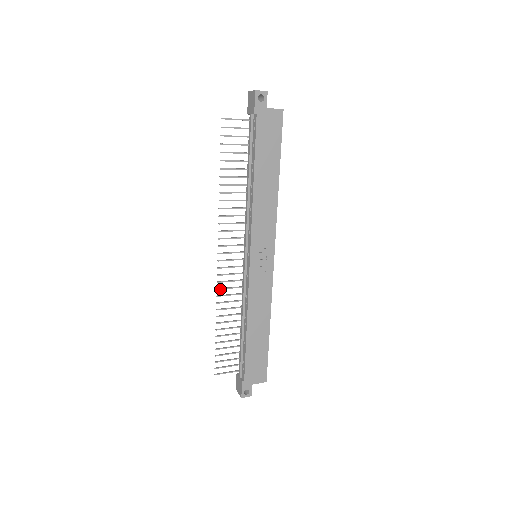
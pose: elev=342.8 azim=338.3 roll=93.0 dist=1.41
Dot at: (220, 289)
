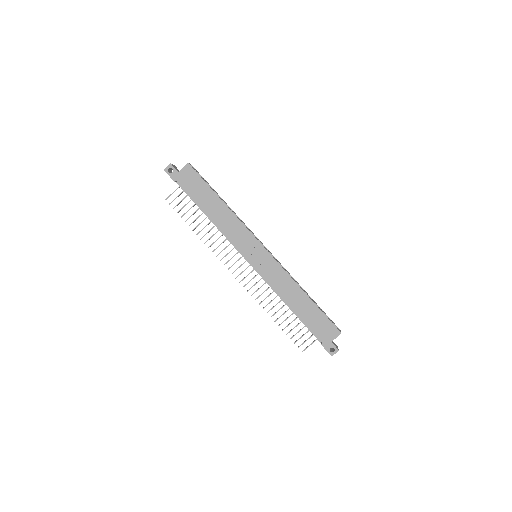
Dot at: occluded
